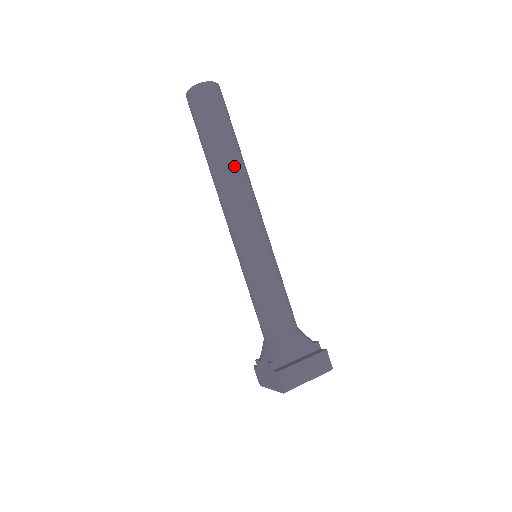
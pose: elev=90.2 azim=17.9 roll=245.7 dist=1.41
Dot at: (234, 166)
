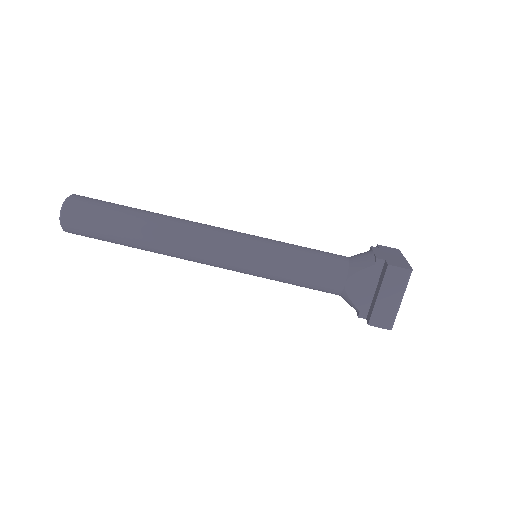
Dot at: (154, 240)
